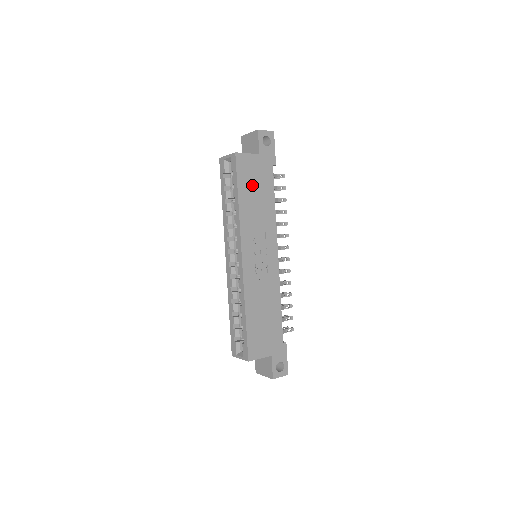
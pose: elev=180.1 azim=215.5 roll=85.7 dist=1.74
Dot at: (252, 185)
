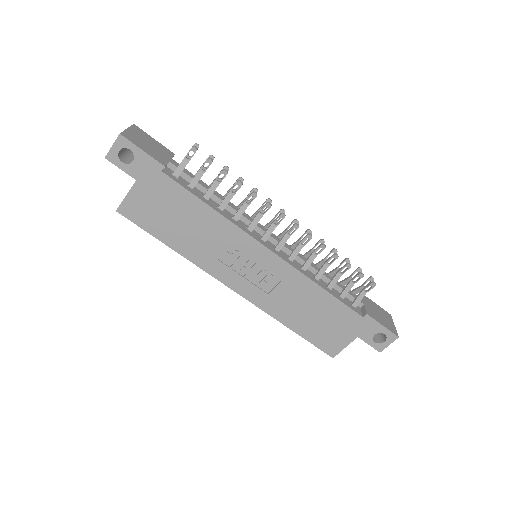
Dot at: (166, 219)
